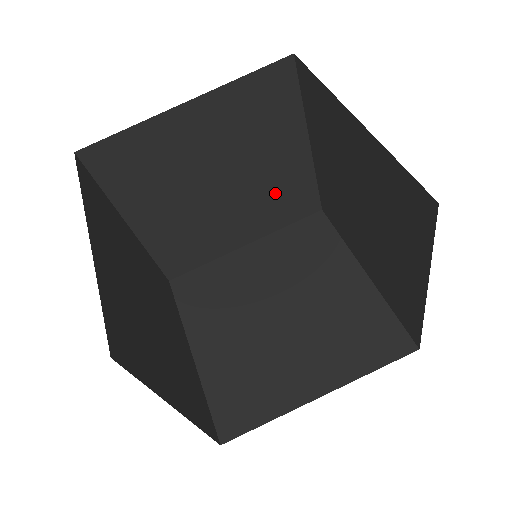
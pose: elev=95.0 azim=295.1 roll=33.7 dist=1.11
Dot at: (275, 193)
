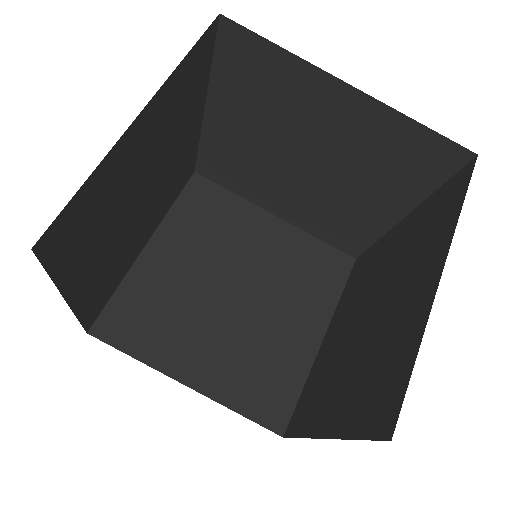
Dot at: (291, 271)
